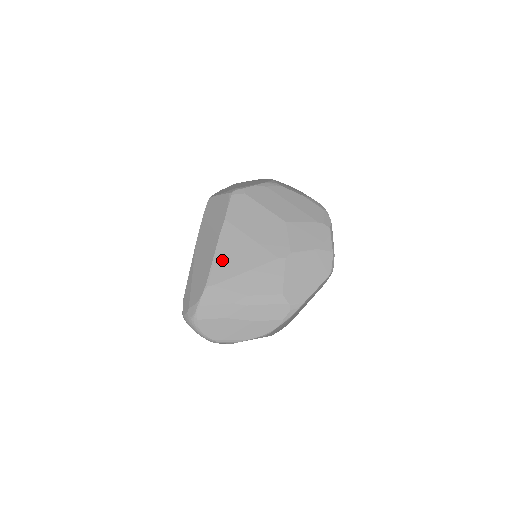
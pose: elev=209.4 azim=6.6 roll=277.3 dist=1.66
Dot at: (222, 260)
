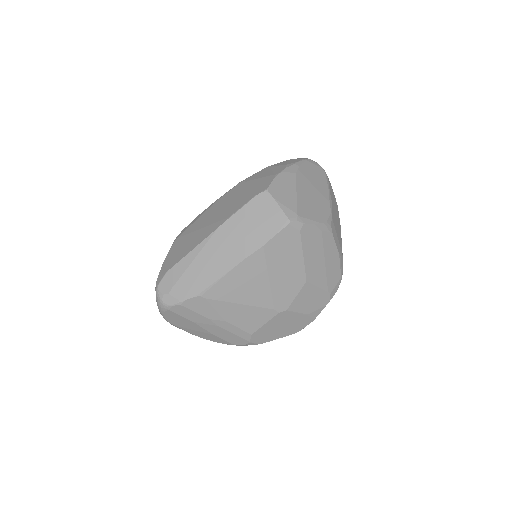
Dot at: (230, 282)
